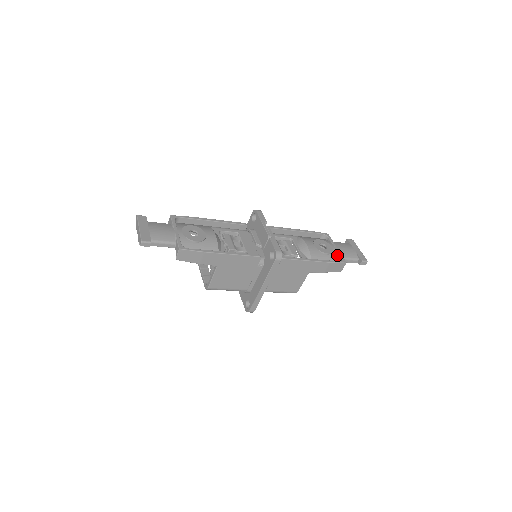
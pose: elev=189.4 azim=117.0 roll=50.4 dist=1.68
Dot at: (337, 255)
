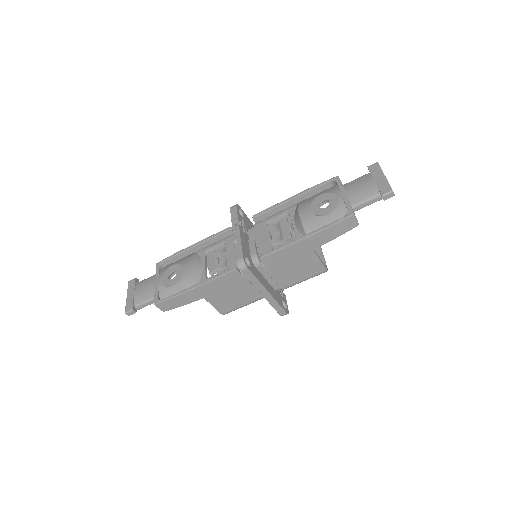
Dot at: (344, 207)
